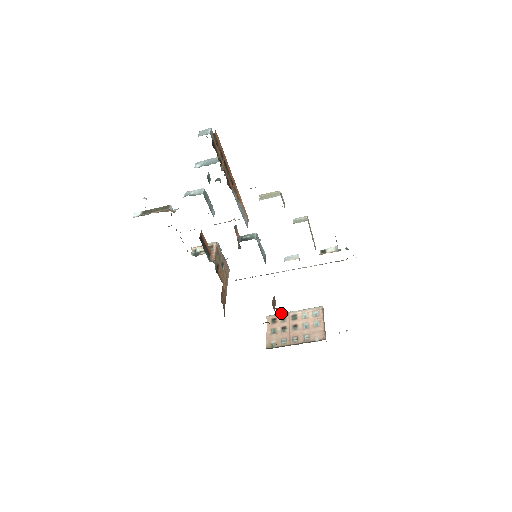
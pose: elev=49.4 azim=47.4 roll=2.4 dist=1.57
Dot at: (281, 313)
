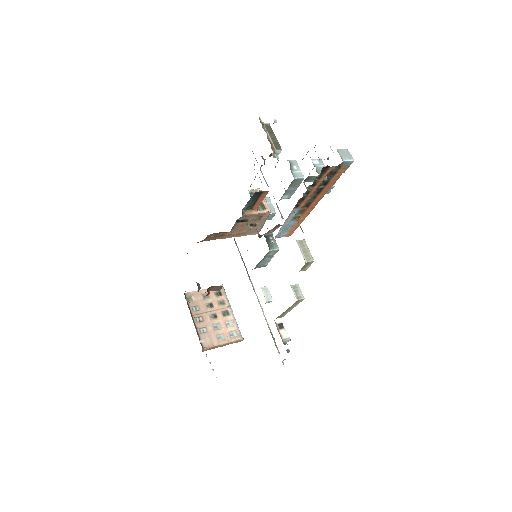
Dot at: occluded
